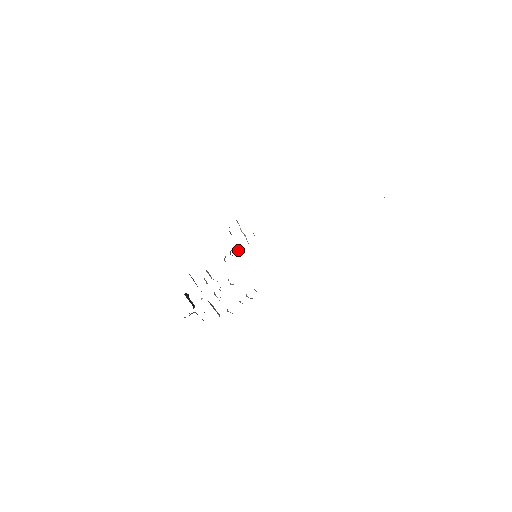
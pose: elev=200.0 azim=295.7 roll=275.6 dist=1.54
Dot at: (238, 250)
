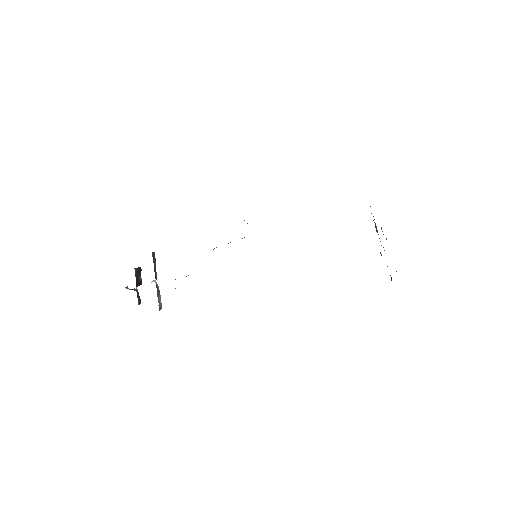
Dot at: occluded
